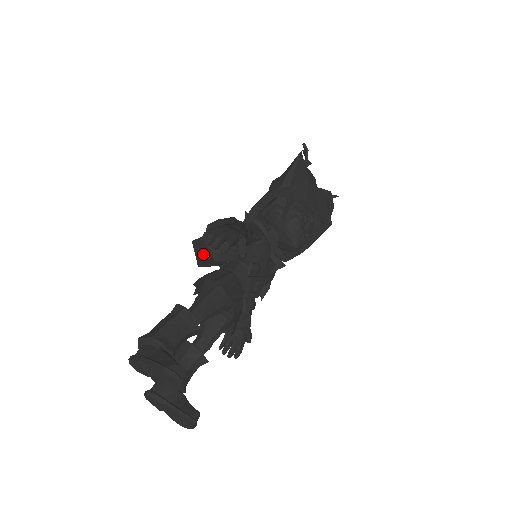
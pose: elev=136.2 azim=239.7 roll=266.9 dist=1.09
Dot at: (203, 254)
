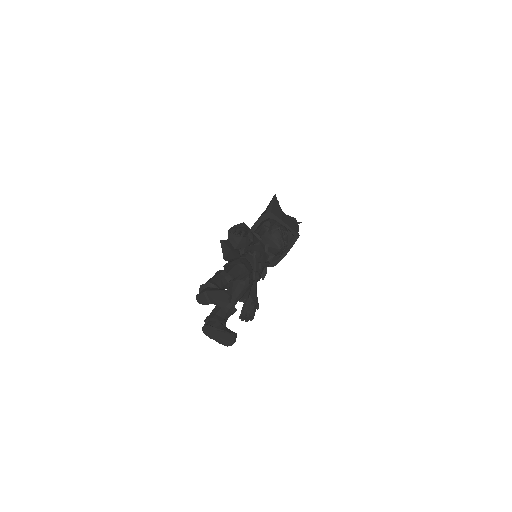
Dot at: (226, 250)
